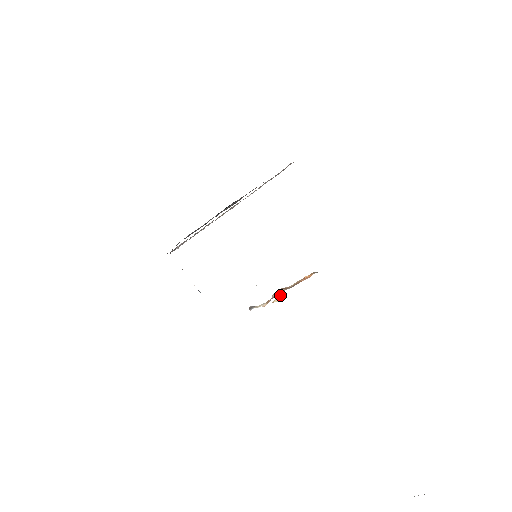
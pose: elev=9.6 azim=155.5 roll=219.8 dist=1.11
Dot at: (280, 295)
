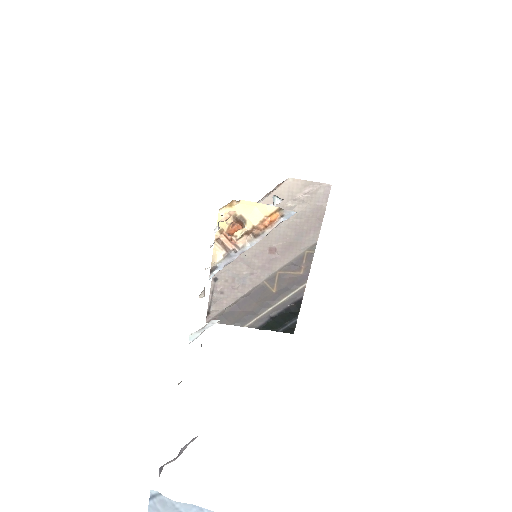
Dot at: (233, 216)
